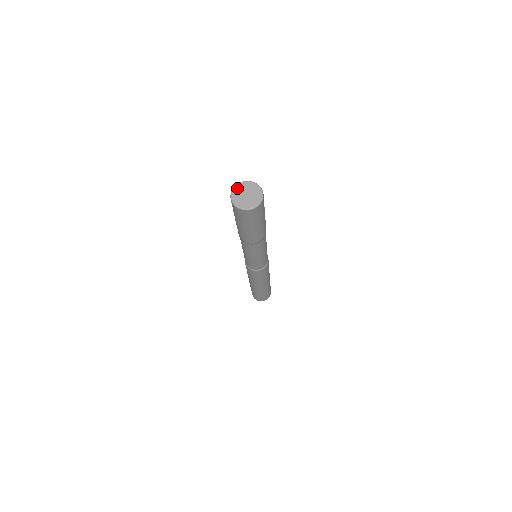
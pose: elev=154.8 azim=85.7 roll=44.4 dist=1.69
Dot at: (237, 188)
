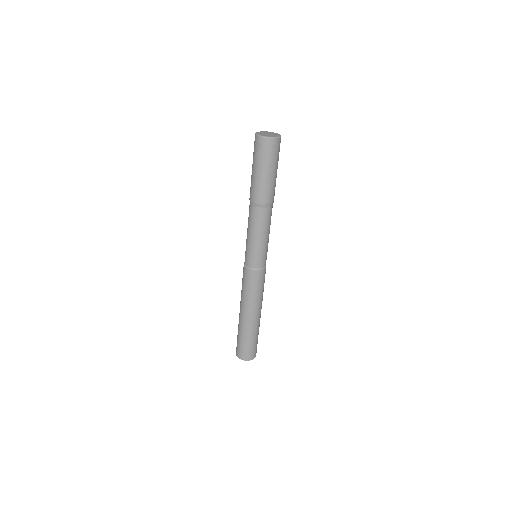
Dot at: (259, 132)
